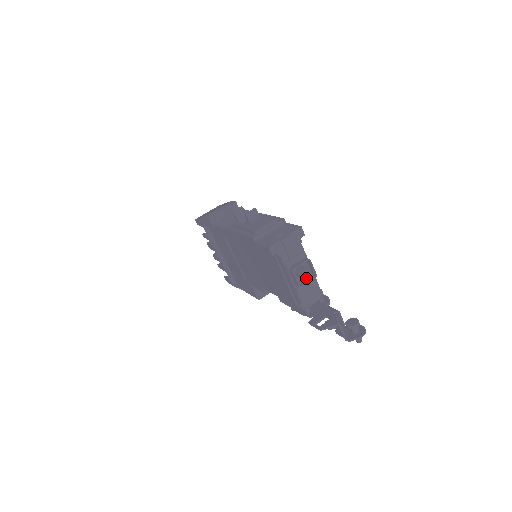
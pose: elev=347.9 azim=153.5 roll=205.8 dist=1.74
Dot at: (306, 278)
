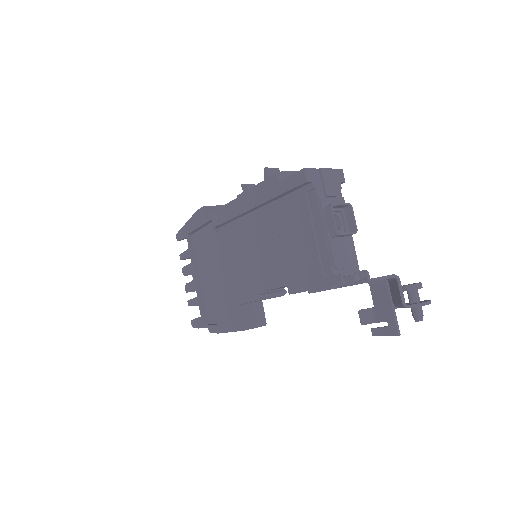
Dot at: occluded
